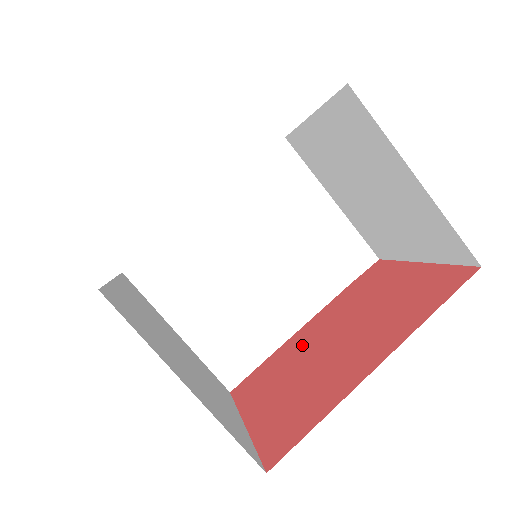
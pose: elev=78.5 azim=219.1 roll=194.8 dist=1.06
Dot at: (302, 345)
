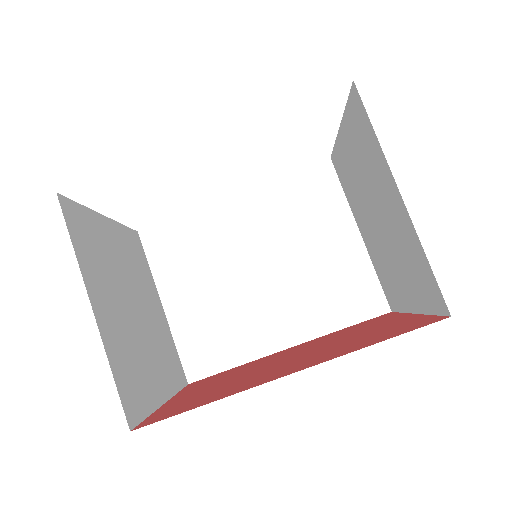
Dot at: (266, 360)
